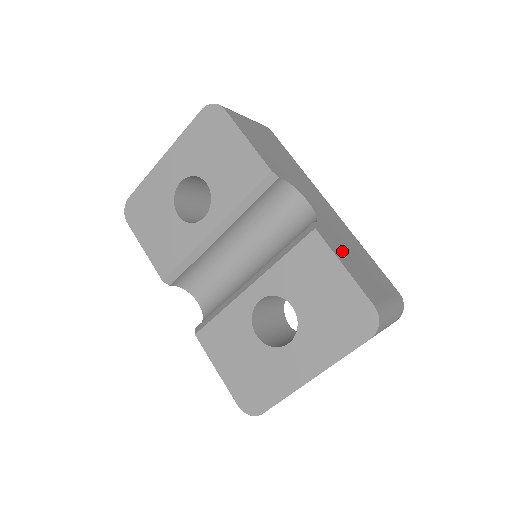
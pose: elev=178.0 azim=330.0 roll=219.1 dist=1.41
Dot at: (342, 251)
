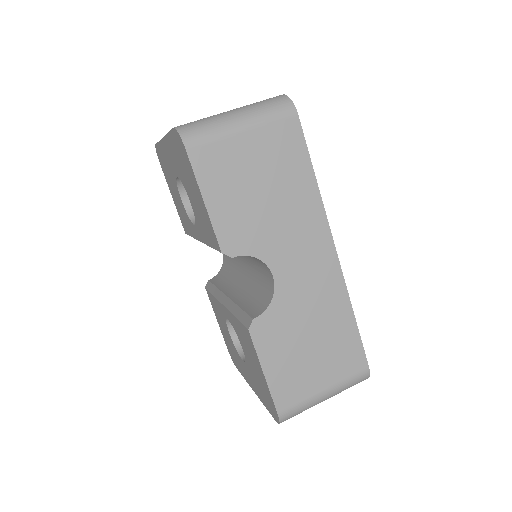
Dot at: (282, 346)
